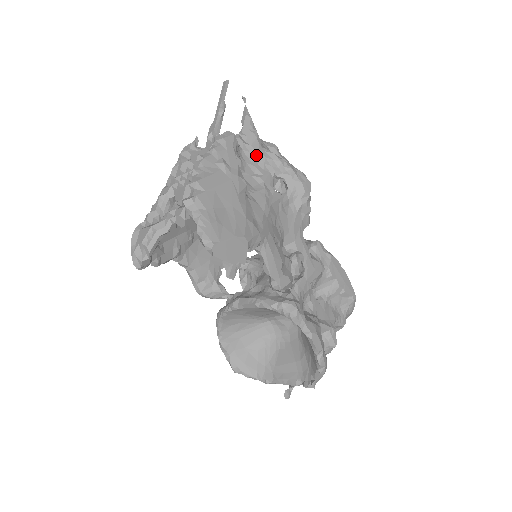
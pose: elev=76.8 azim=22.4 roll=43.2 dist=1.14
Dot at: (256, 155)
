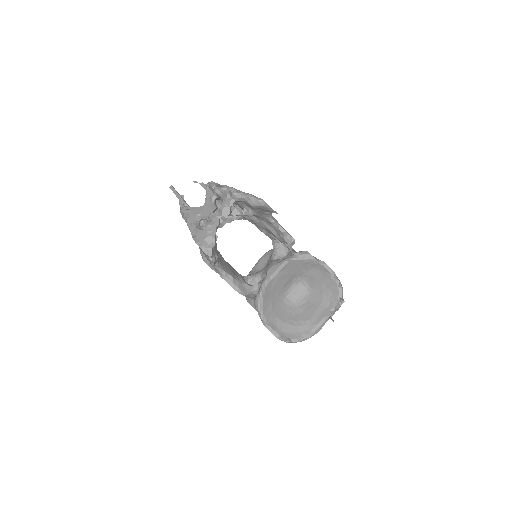
Dot at: occluded
